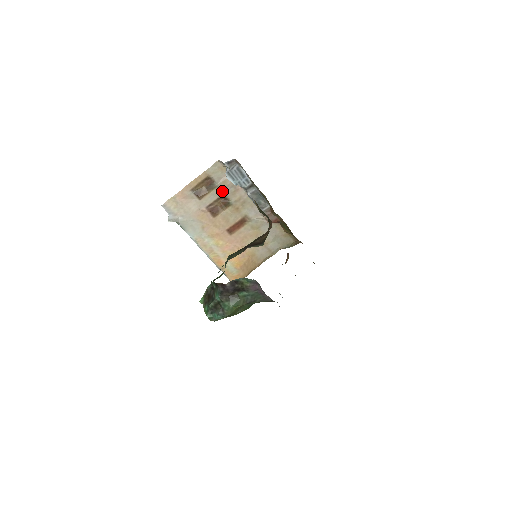
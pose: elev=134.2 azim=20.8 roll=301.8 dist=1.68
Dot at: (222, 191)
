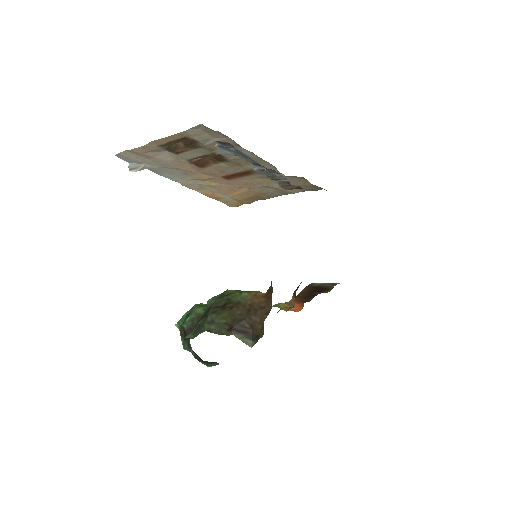
Dot at: (212, 150)
